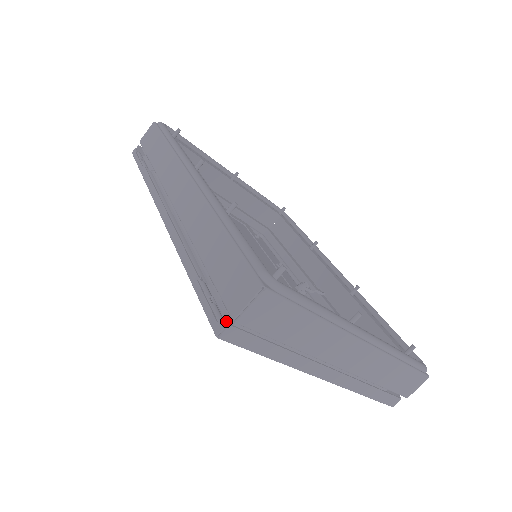
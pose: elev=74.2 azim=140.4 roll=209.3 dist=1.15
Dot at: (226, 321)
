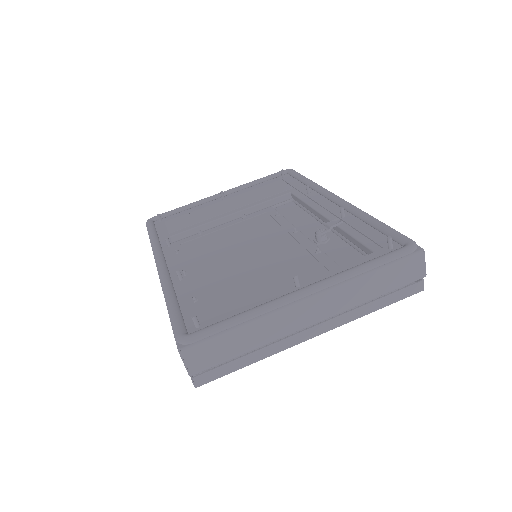
Dot at: occluded
